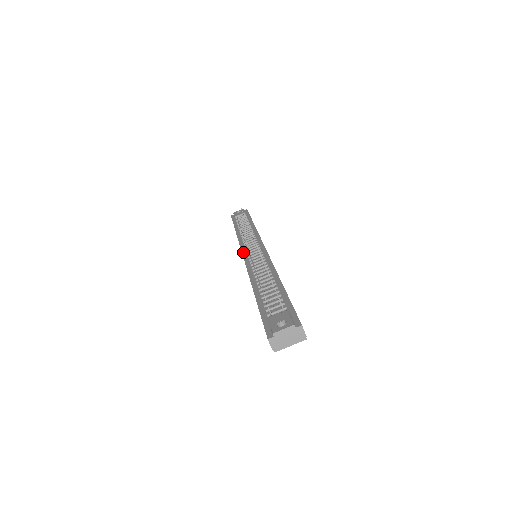
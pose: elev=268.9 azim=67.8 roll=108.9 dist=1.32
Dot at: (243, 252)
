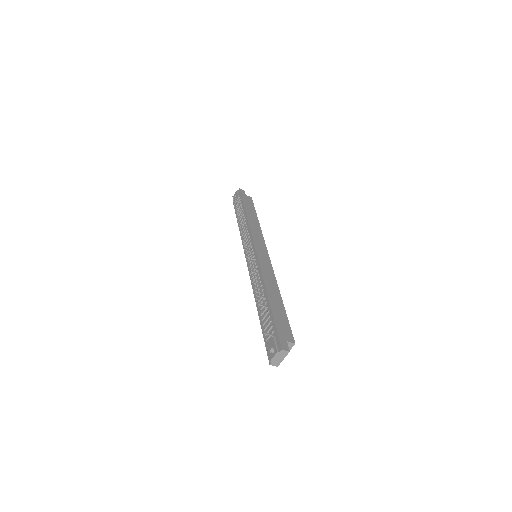
Dot at: occluded
